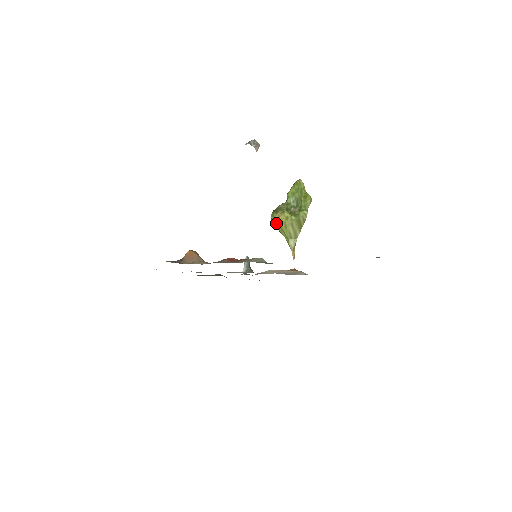
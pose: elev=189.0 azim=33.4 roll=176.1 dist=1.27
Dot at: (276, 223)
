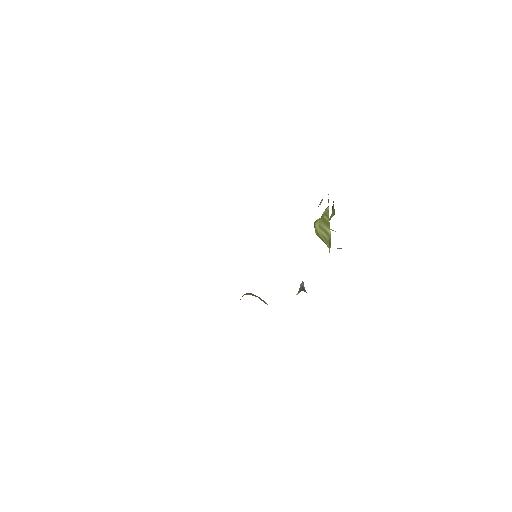
Dot at: occluded
